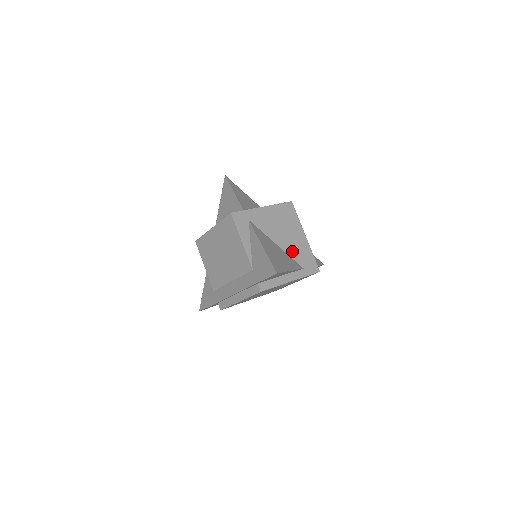
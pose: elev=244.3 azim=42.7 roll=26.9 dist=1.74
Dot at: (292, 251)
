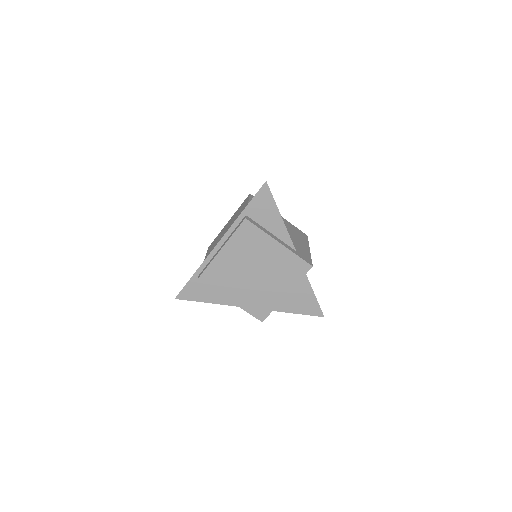
Dot at: occluded
